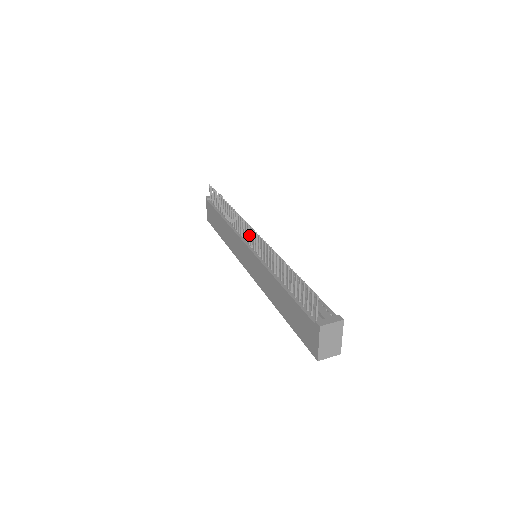
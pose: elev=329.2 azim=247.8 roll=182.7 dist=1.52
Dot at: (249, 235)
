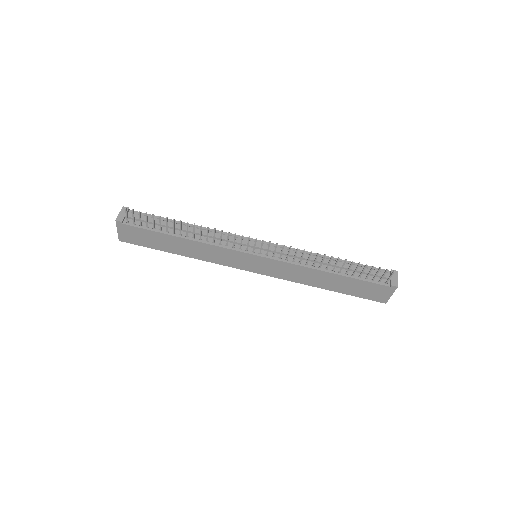
Dot at: occluded
